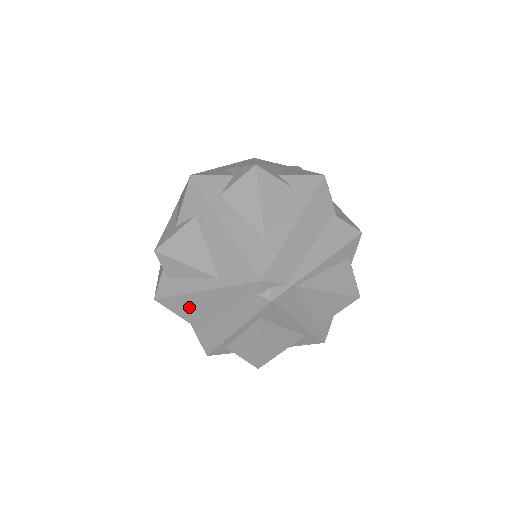
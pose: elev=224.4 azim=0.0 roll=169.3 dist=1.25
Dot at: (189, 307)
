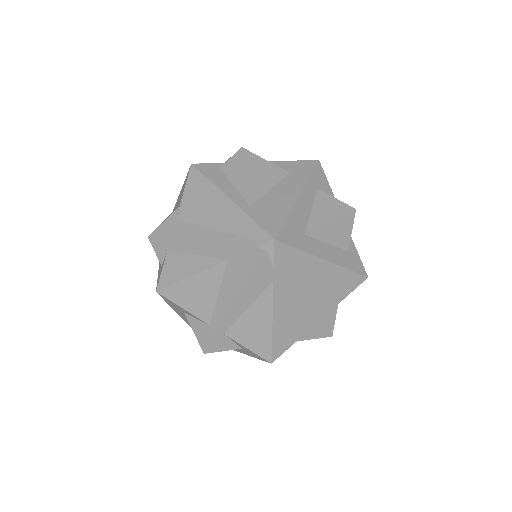
Dot at: (201, 196)
